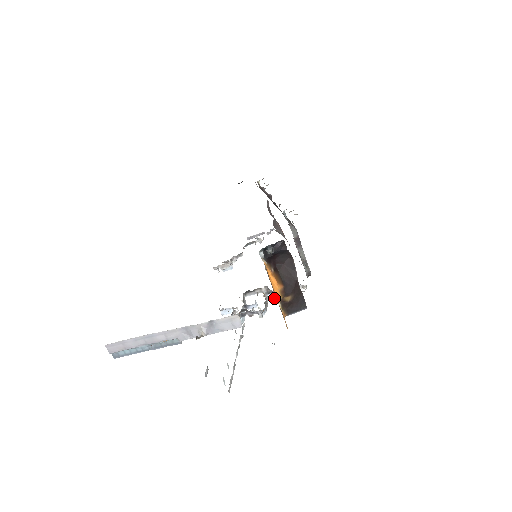
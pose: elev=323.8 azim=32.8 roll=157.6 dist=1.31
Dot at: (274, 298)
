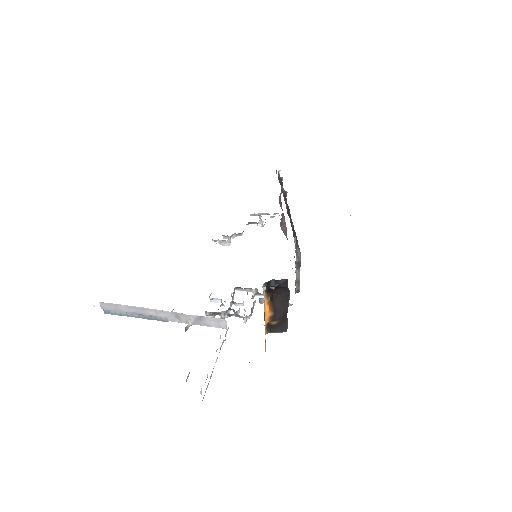
Dot at: (261, 303)
